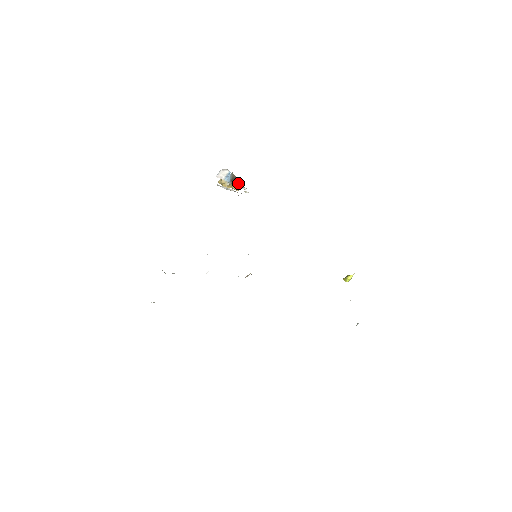
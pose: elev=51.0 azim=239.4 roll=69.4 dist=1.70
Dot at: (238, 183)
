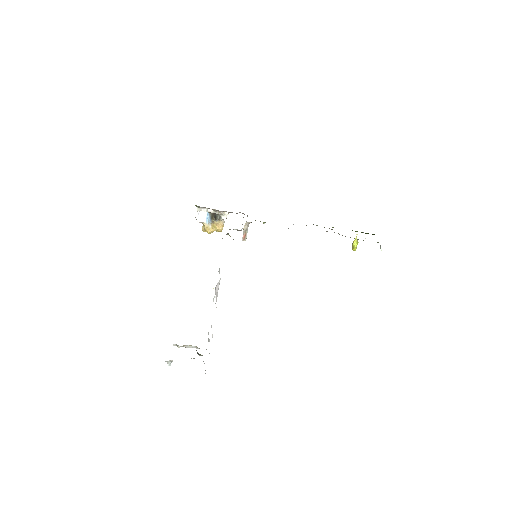
Dot at: occluded
